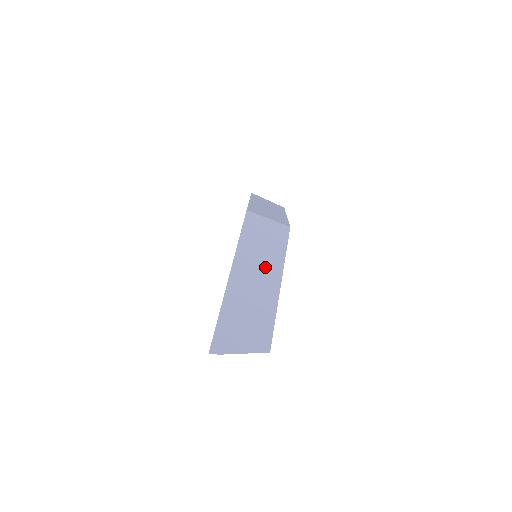
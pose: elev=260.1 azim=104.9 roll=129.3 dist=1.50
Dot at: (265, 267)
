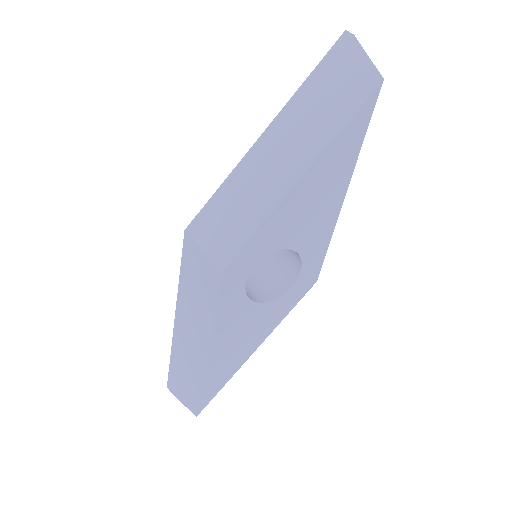
Dot at: occluded
